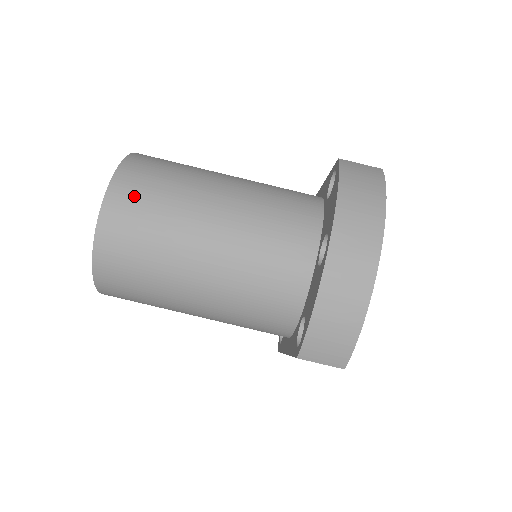
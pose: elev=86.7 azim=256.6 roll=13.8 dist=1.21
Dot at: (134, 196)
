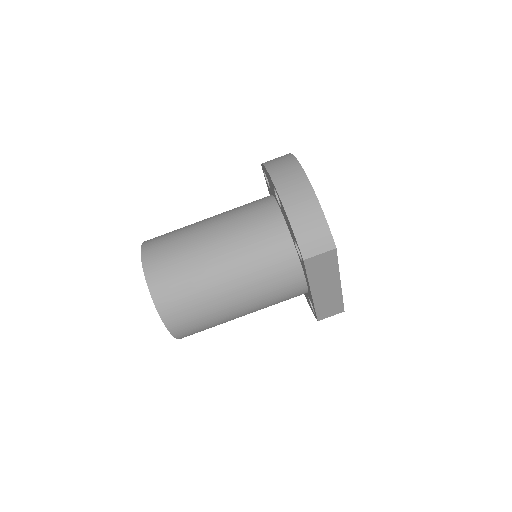
Dot at: (158, 247)
